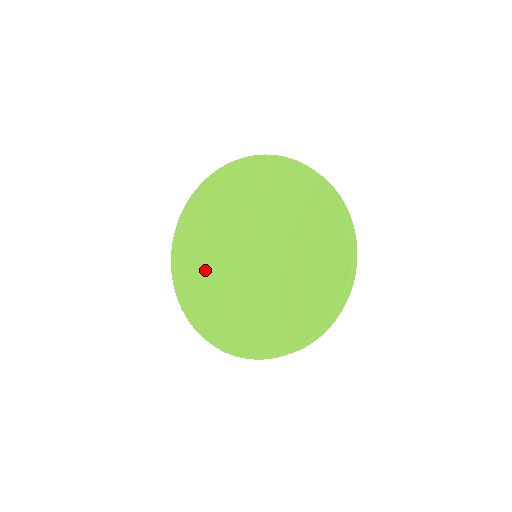
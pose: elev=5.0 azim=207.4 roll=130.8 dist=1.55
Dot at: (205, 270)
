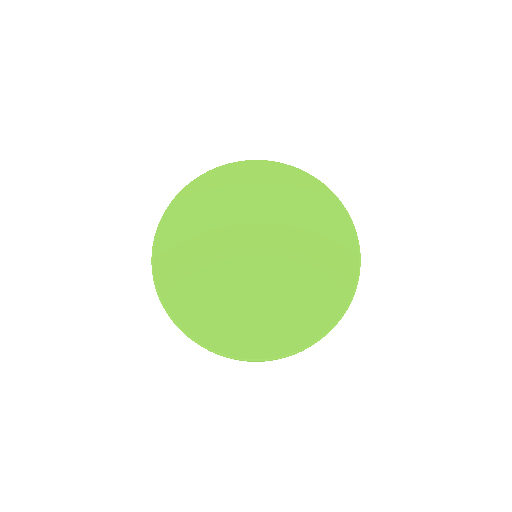
Dot at: (200, 239)
